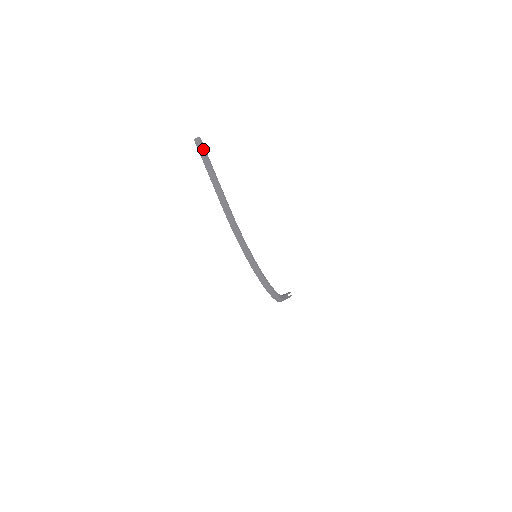
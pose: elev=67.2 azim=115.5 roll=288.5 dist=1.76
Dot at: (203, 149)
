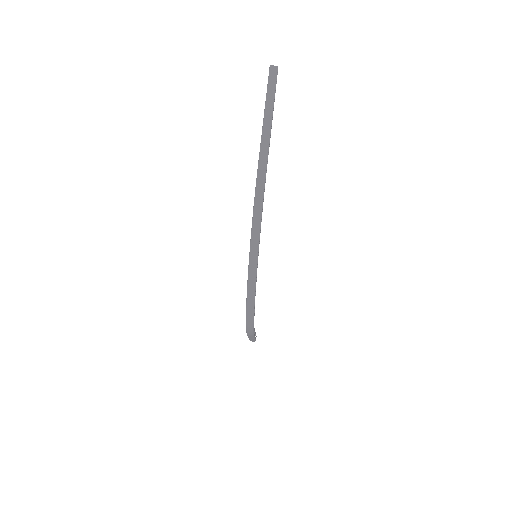
Dot at: (275, 82)
